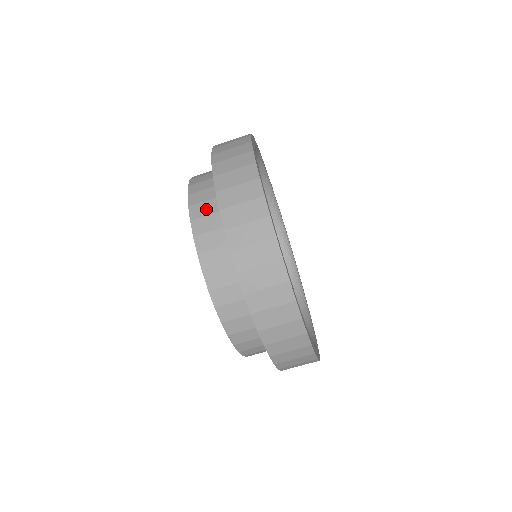
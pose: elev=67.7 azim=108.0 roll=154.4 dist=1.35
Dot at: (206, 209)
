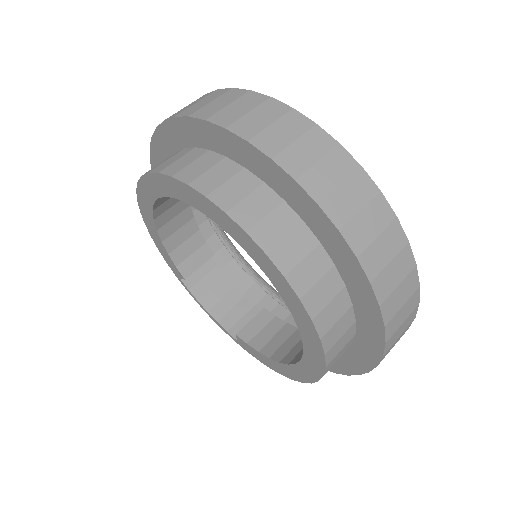
Dot at: occluded
